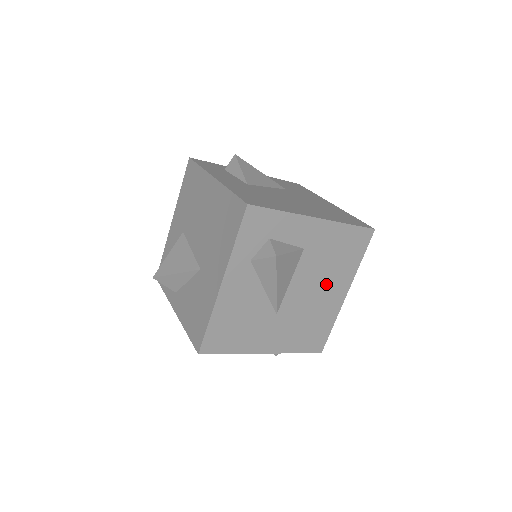
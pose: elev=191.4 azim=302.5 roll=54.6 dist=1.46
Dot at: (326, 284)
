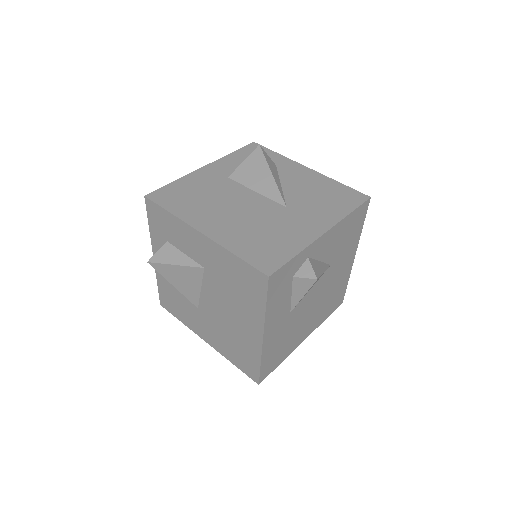
Dot at: occluded
